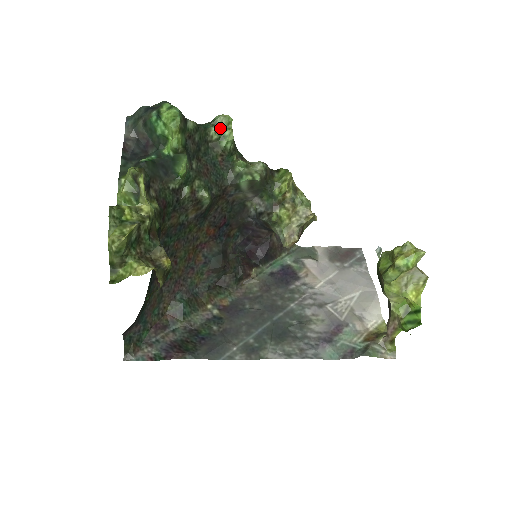
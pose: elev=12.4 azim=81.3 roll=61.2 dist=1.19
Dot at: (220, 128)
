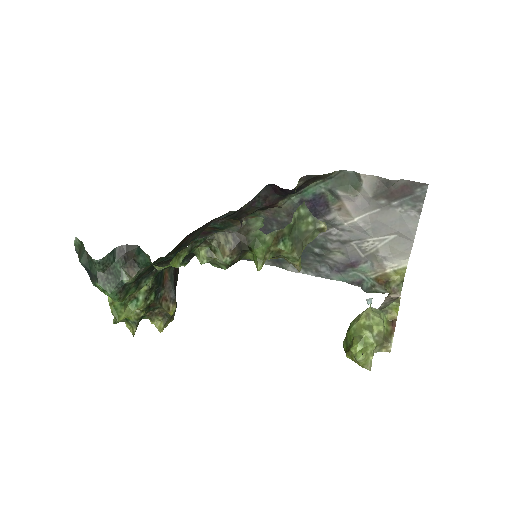
Dot at: occluded
